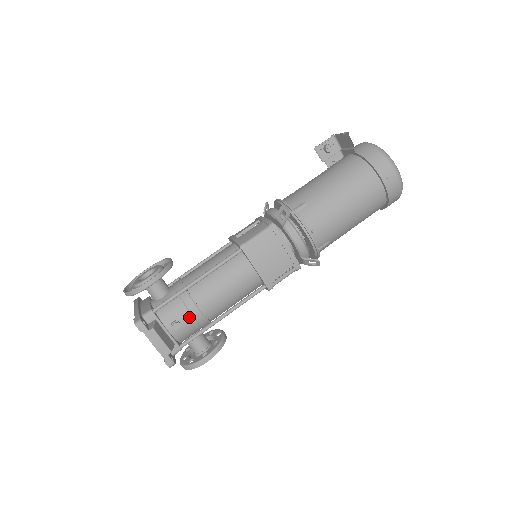
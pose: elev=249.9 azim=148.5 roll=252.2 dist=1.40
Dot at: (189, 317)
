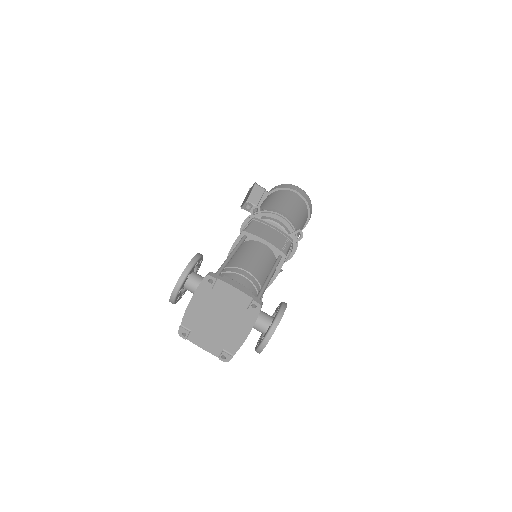
Dot at: (244, 279)
